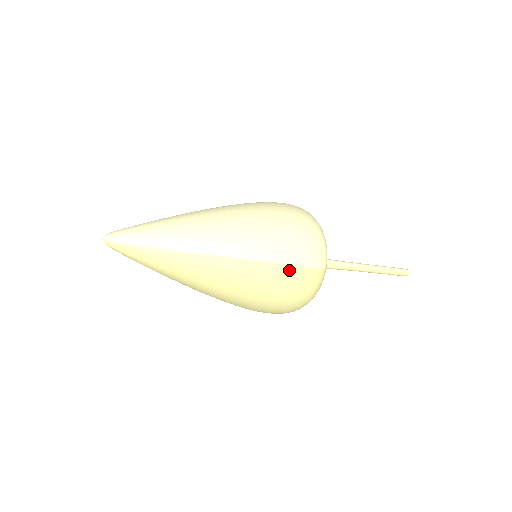
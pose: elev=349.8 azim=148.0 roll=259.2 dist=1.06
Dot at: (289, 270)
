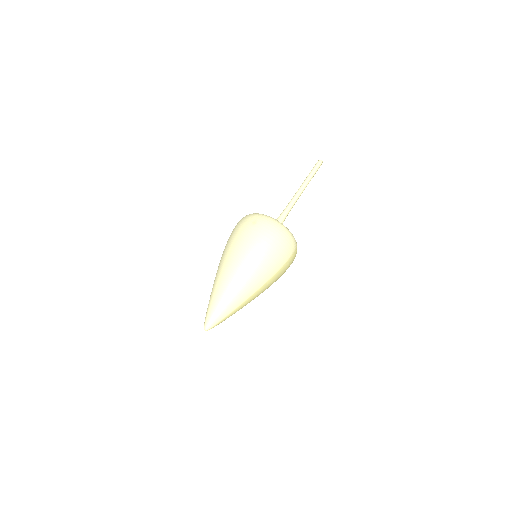
Dot at: (285, 266)
